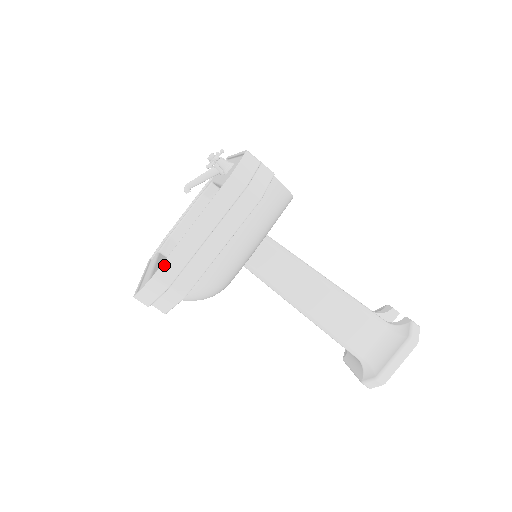
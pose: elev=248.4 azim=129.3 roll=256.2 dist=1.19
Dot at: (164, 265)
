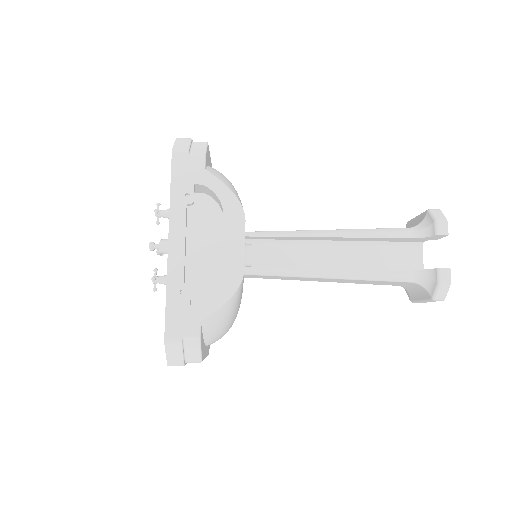
Dot at: occluded
